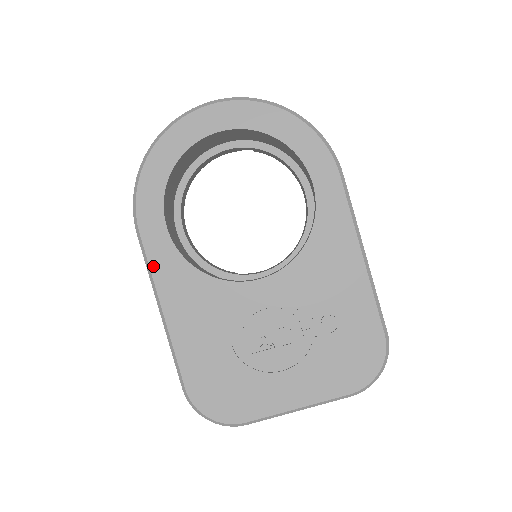
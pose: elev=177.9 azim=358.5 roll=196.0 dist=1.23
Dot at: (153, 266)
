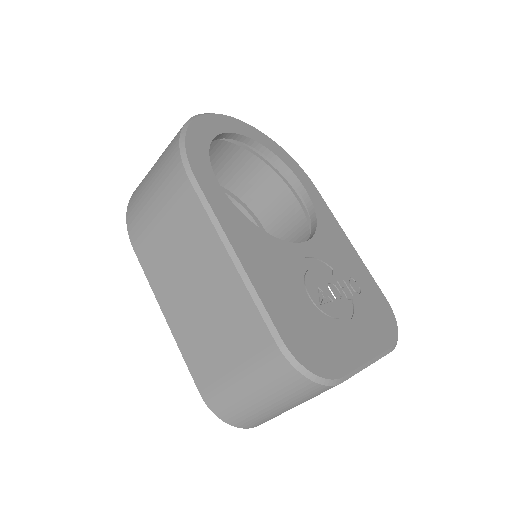
Dot at: (216, 211)
